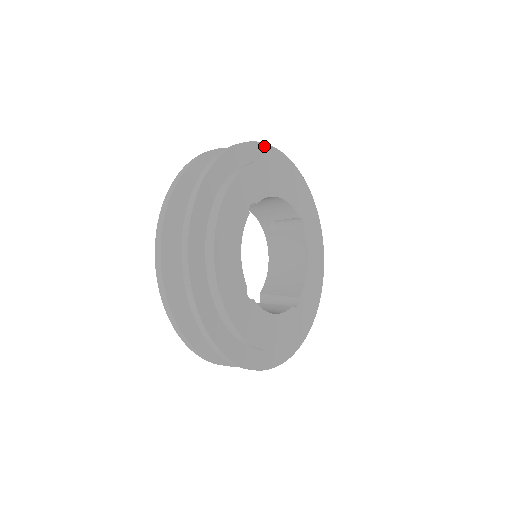
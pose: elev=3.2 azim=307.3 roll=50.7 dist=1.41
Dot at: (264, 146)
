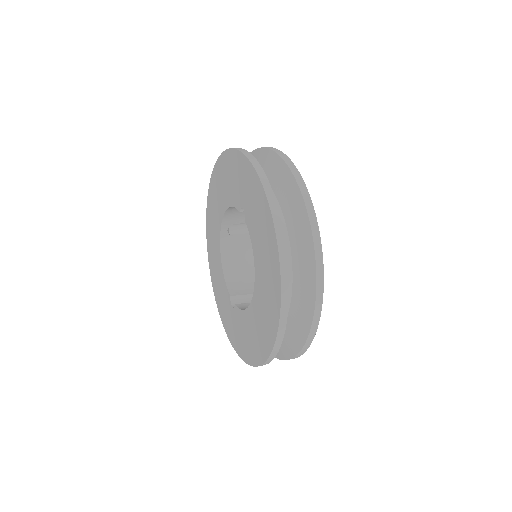
Dot at: occluded
